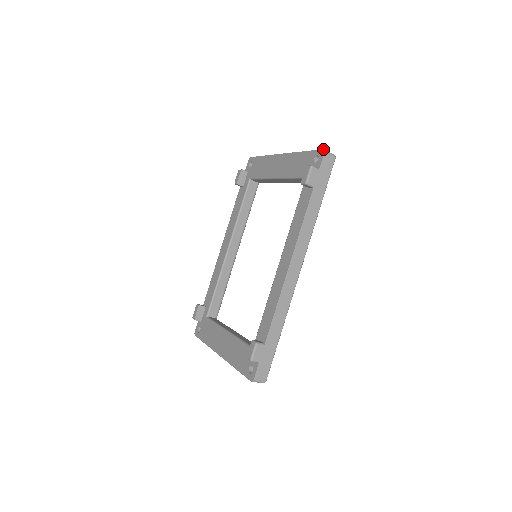
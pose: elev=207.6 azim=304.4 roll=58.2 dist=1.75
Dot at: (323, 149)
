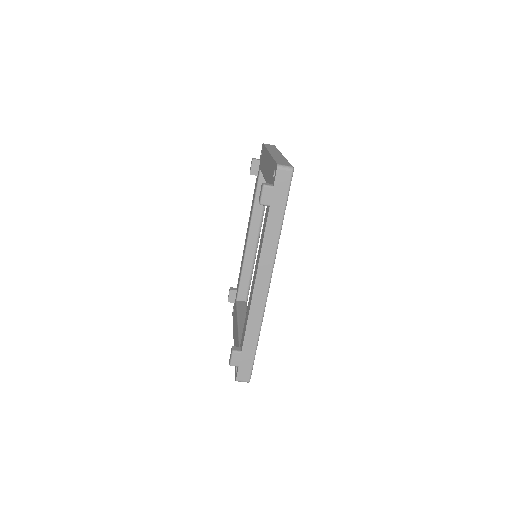
Dot at: (277, 164)
